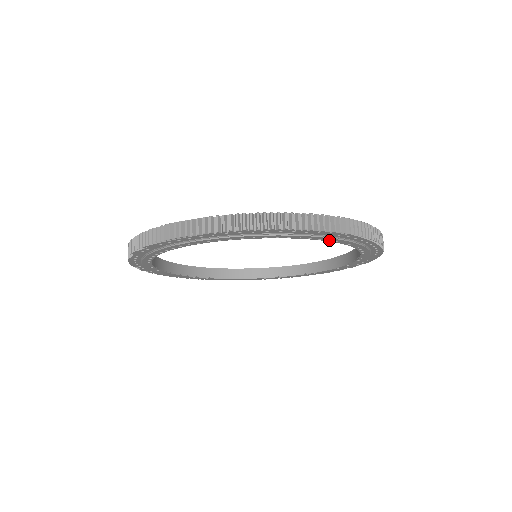
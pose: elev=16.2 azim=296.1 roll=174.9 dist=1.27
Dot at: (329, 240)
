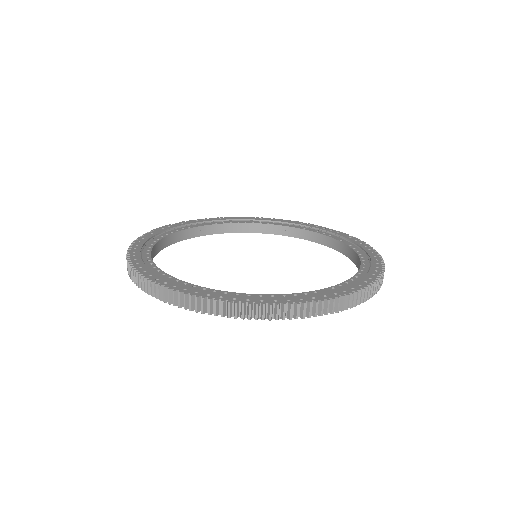
Dot at: occluded
